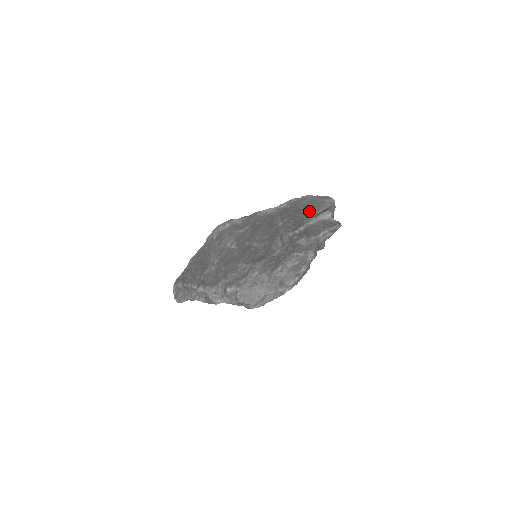
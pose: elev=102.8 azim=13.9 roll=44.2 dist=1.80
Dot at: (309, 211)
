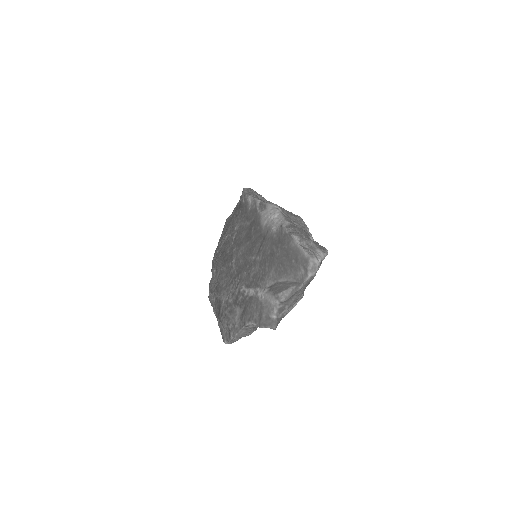
Dot at: (276, 269)
